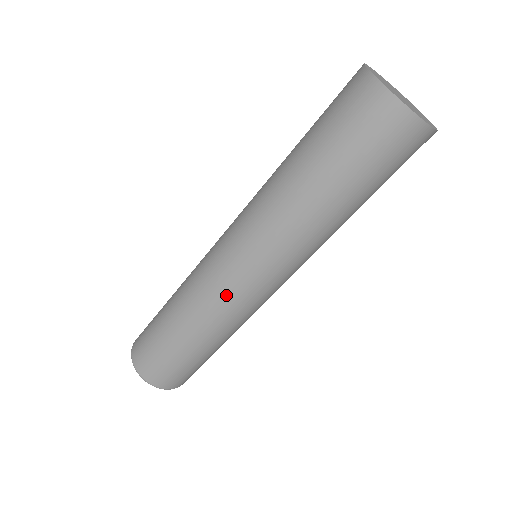
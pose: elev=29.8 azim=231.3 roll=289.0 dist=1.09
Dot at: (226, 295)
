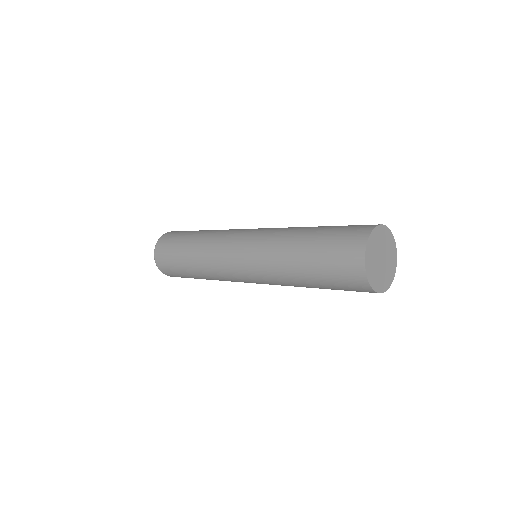
Dot at: (233, 281)
